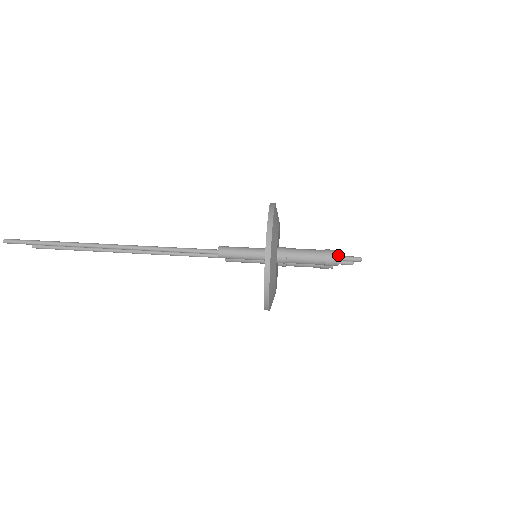
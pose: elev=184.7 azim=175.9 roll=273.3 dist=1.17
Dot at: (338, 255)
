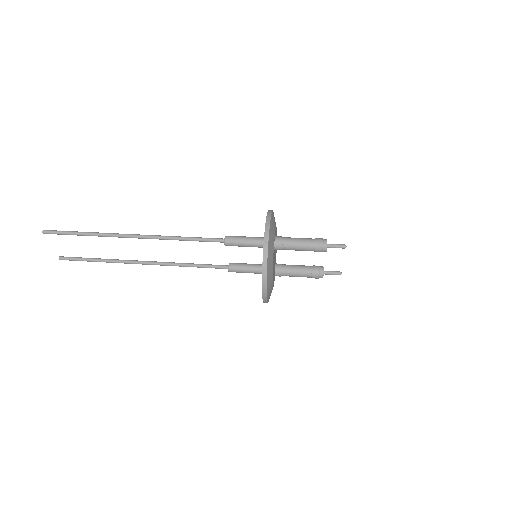
Dot at: (326, 240)
